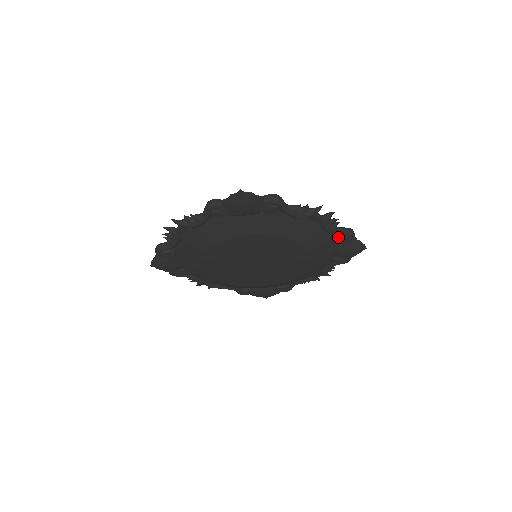
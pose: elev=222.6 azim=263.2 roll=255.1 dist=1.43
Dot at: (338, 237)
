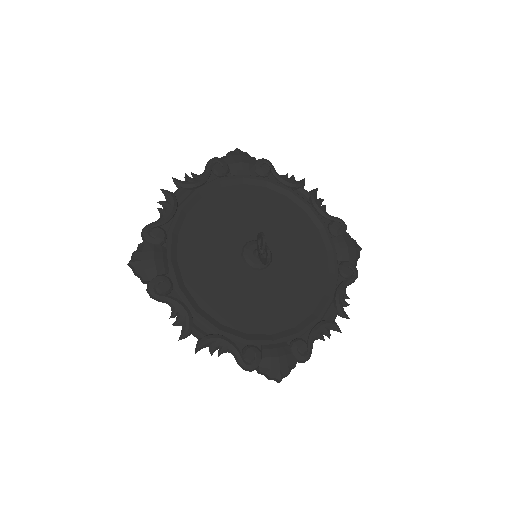
Dot at: occluded
